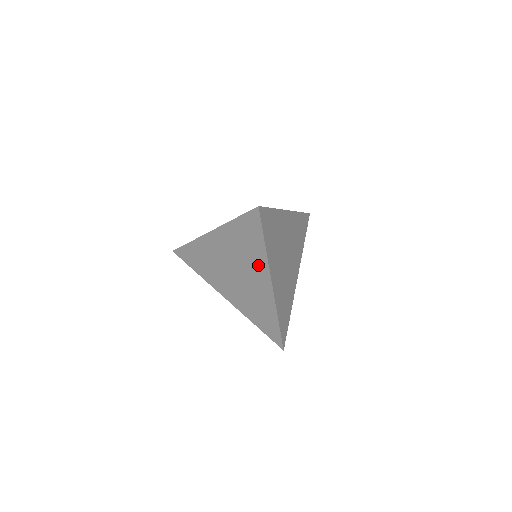
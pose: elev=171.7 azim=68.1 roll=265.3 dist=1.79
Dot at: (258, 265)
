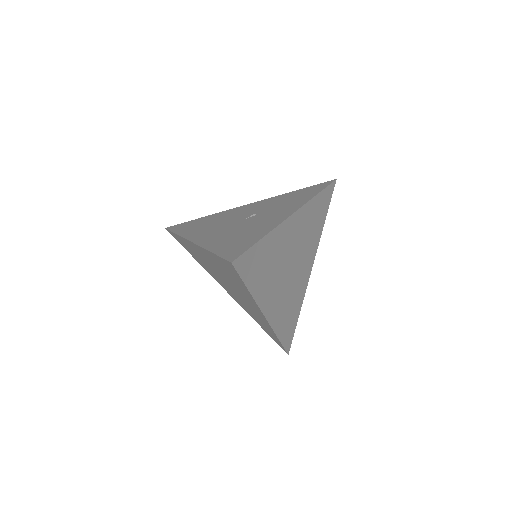
Dot at: (247, 297)
